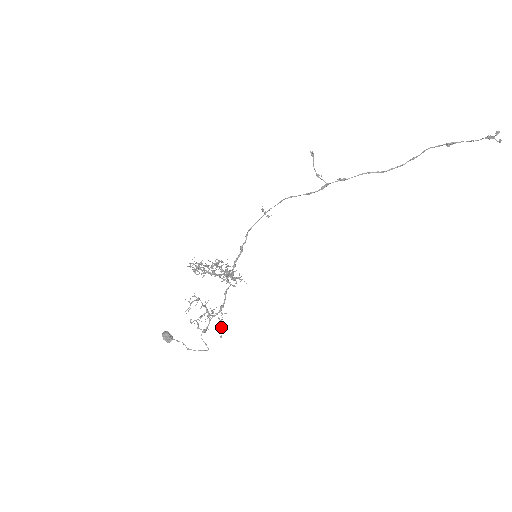
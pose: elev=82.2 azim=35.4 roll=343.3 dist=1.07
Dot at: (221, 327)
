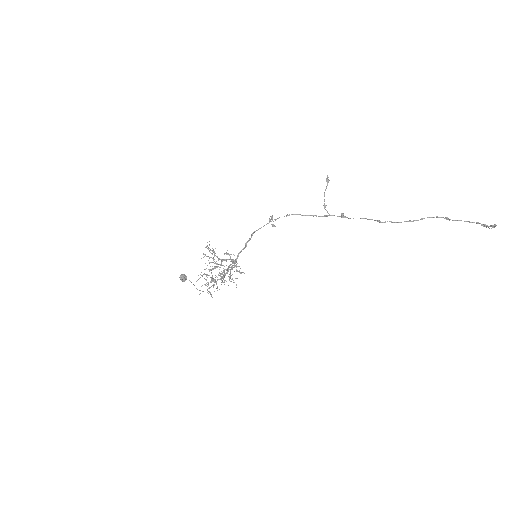
Dot at: occluded
